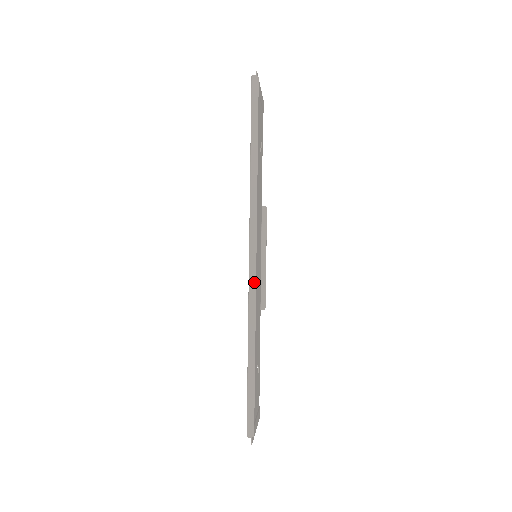
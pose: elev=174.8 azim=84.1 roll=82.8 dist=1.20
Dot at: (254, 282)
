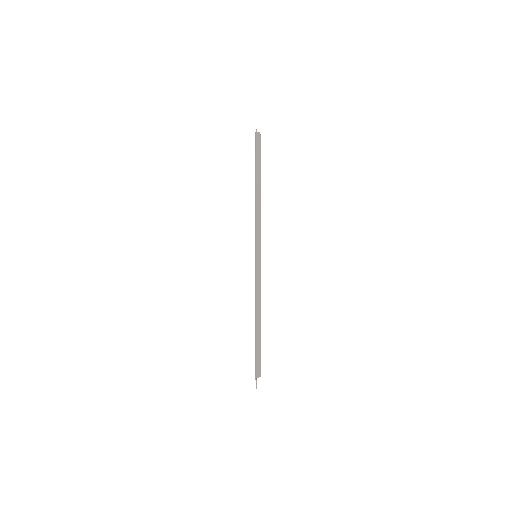
Dot at: (259, 268)
